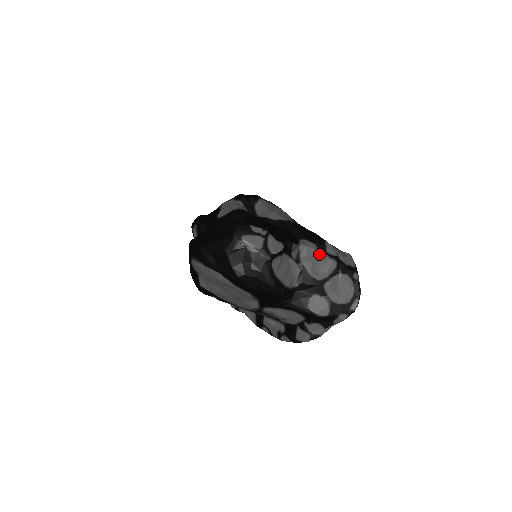
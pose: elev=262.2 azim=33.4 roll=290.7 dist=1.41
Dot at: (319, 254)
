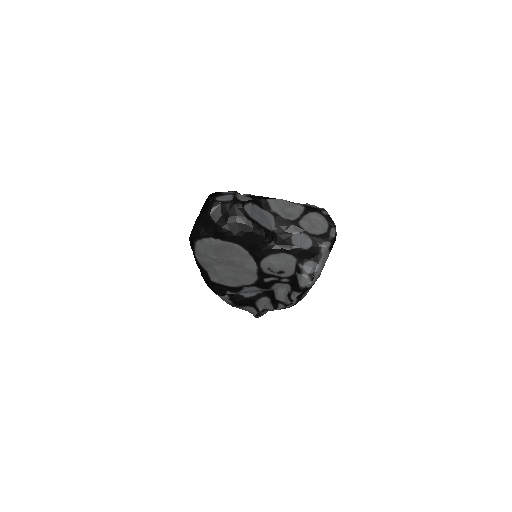
Dot at: (286, 203)
